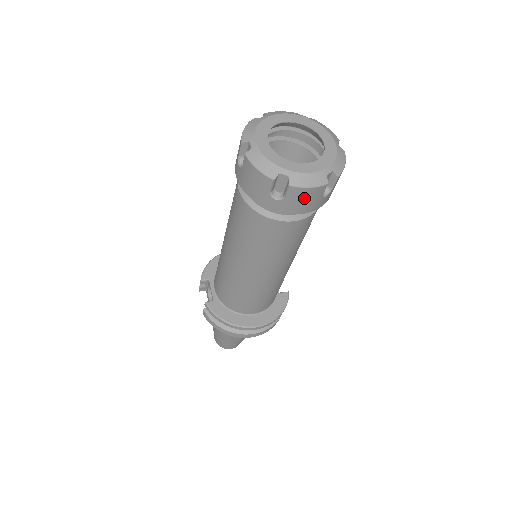
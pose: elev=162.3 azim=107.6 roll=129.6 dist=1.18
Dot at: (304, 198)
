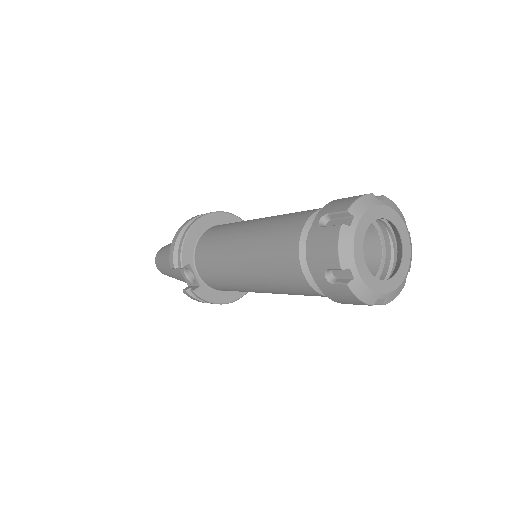
Dot at: occluded
